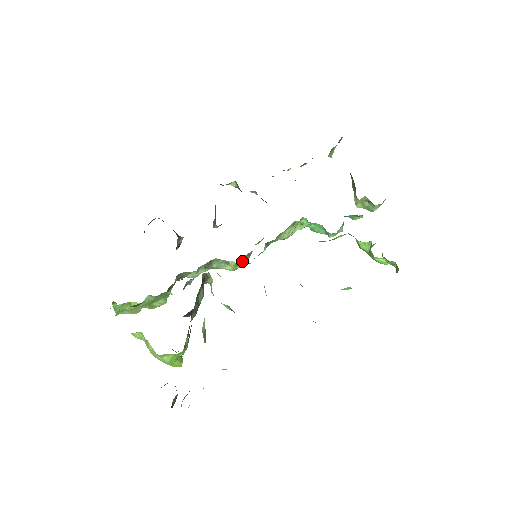
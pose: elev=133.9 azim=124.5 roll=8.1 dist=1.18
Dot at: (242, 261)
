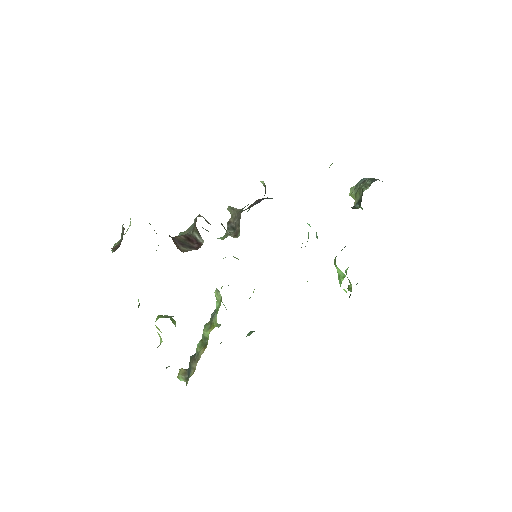
Dot at: occluded
